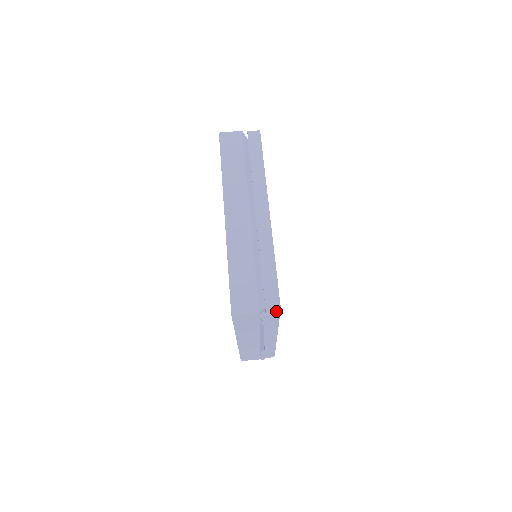
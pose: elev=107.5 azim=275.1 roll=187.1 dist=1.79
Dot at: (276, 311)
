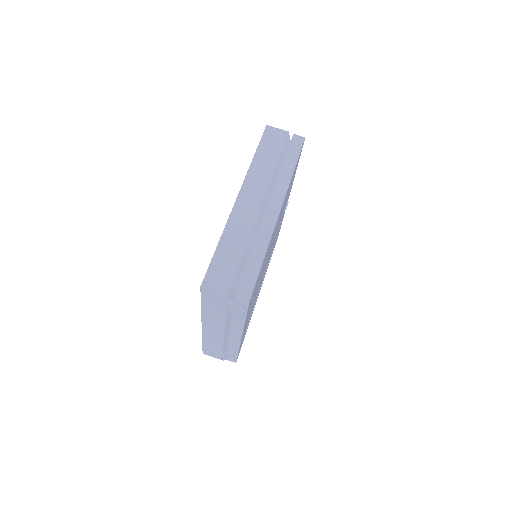
Dot at: (244, 302)
